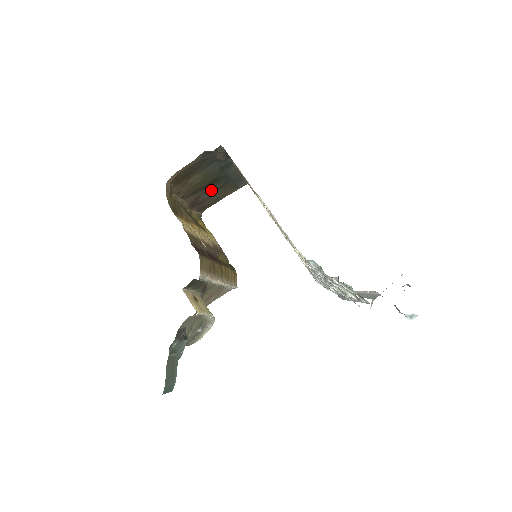
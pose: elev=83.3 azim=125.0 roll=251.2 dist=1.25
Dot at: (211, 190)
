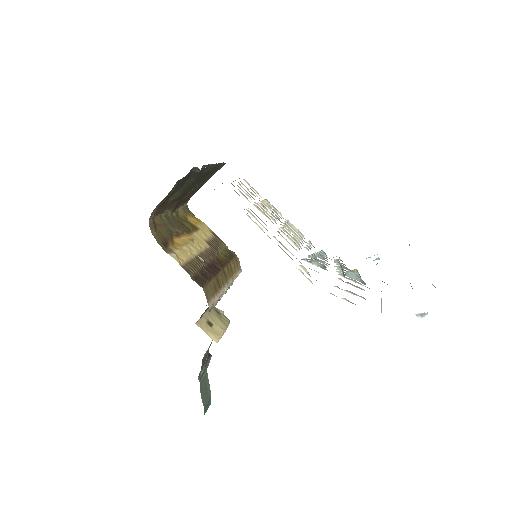
Dot at: (192, 188)
